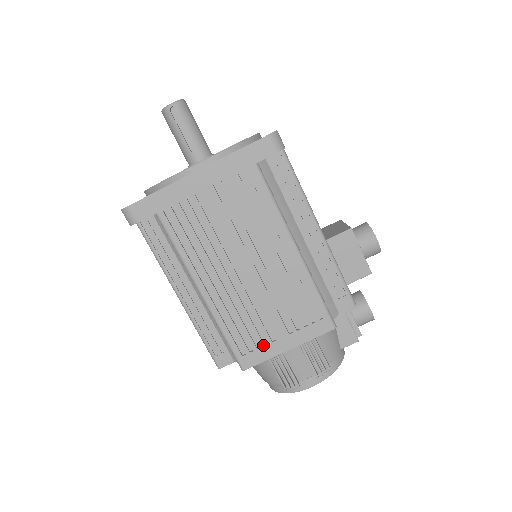
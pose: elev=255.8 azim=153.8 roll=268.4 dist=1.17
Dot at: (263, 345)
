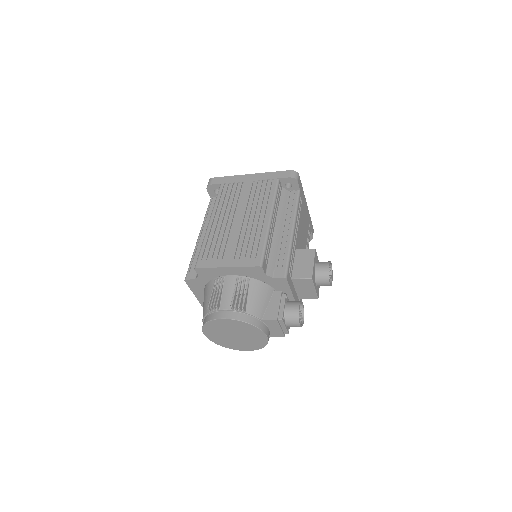
Dot at: (216, 259)
